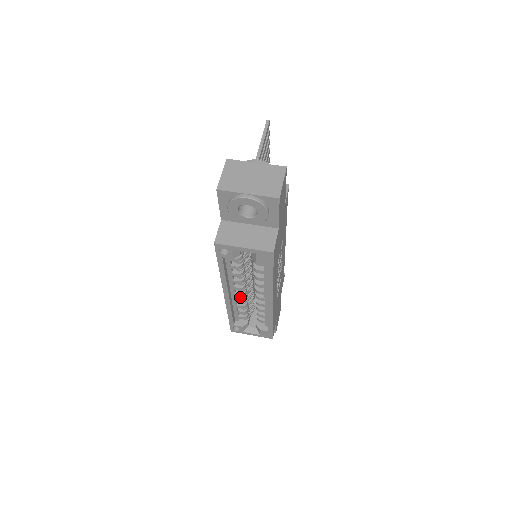
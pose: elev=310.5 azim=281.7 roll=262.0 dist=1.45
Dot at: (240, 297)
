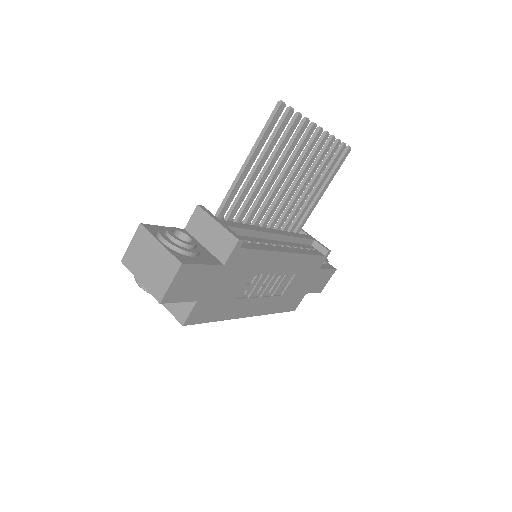
Dot at: occluded
